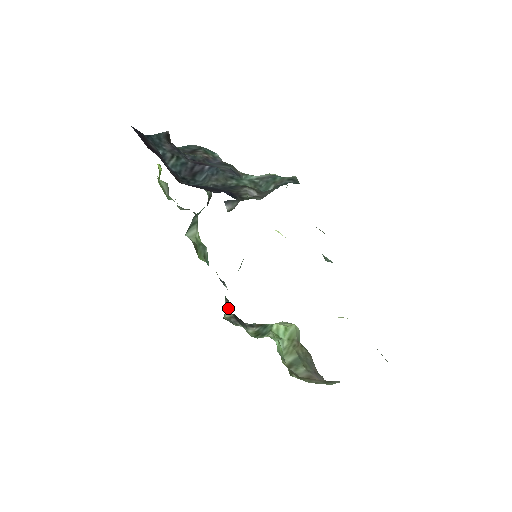
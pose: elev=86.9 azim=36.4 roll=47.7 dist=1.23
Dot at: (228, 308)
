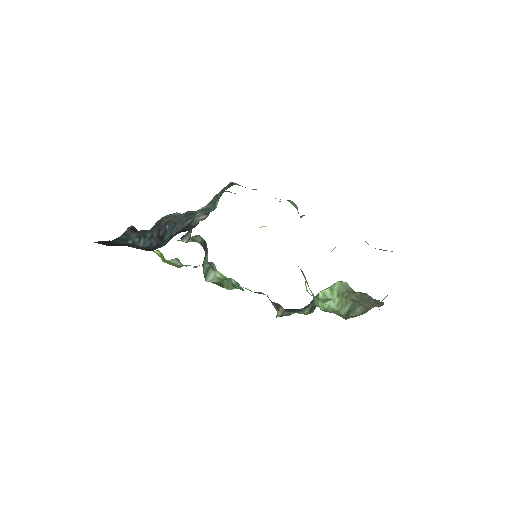
Dot at: (278, 308)
